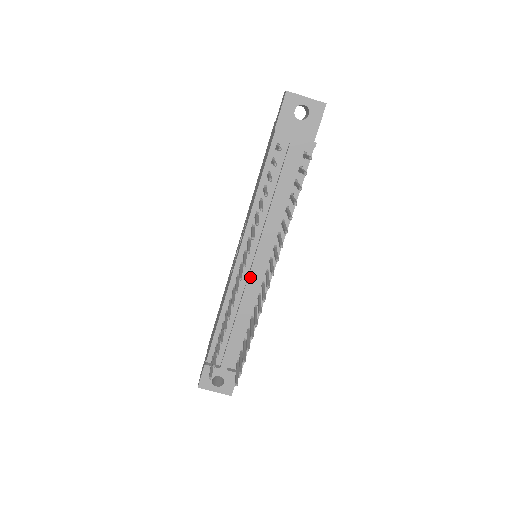
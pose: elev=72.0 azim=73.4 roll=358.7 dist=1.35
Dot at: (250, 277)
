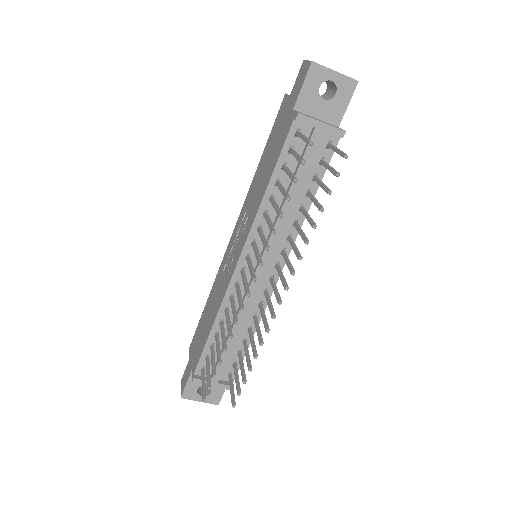
Dot at: (252, 284)
